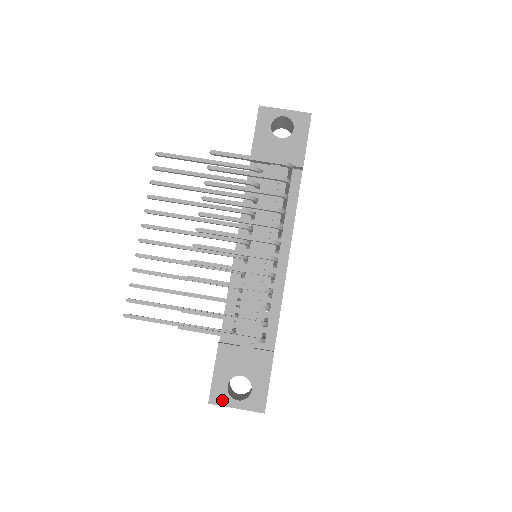
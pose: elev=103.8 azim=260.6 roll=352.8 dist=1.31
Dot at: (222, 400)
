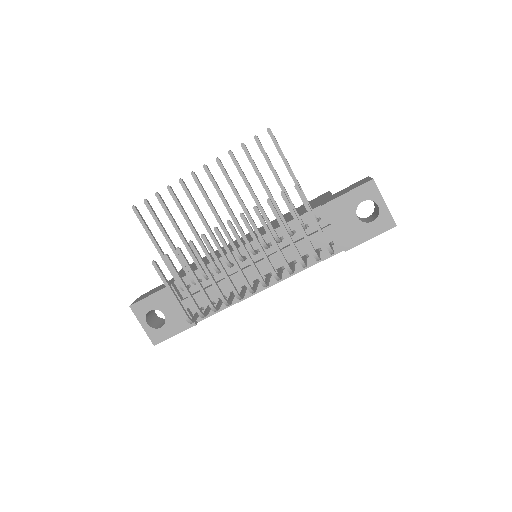
Dot at: (139, 313)
